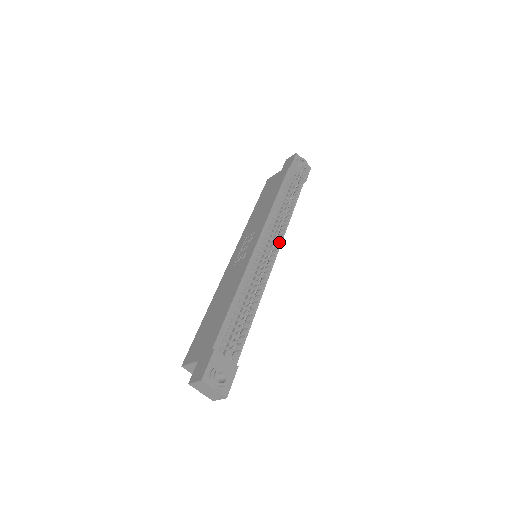
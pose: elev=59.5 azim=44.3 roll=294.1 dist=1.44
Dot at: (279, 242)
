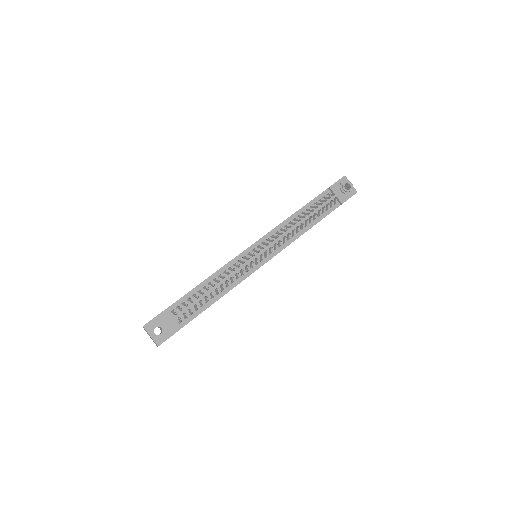
Dot at: (278, 250)
